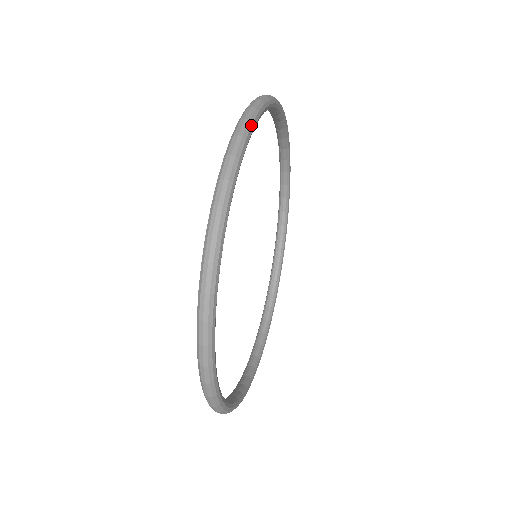
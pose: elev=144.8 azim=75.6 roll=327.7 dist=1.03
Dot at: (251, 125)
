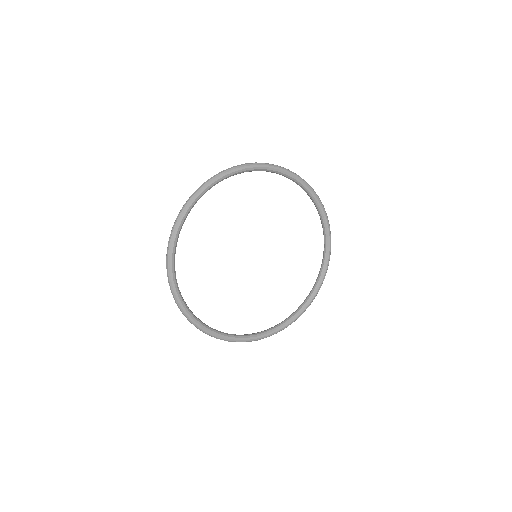
Dot at: (179, 220)
